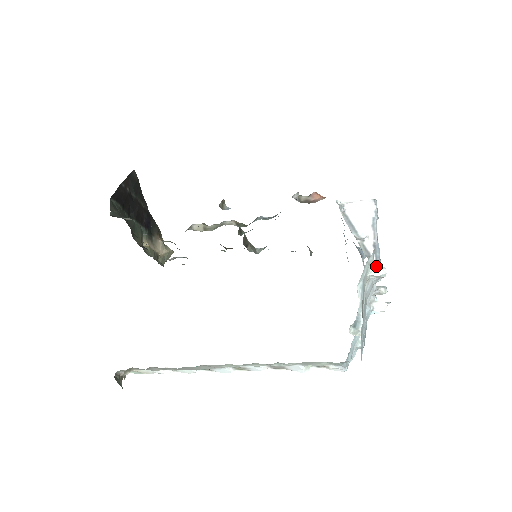
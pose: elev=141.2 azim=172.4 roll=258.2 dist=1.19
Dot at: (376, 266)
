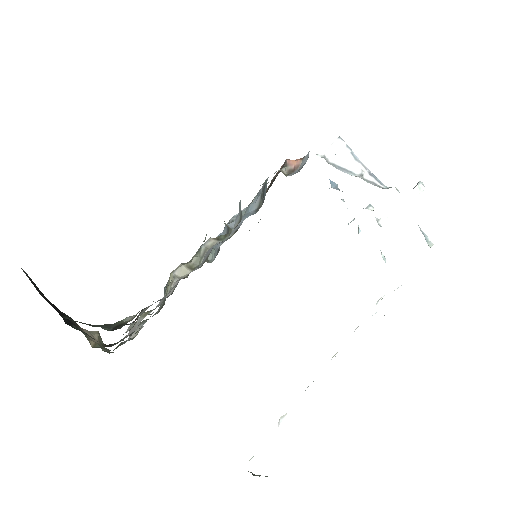
Dot at: occluded
